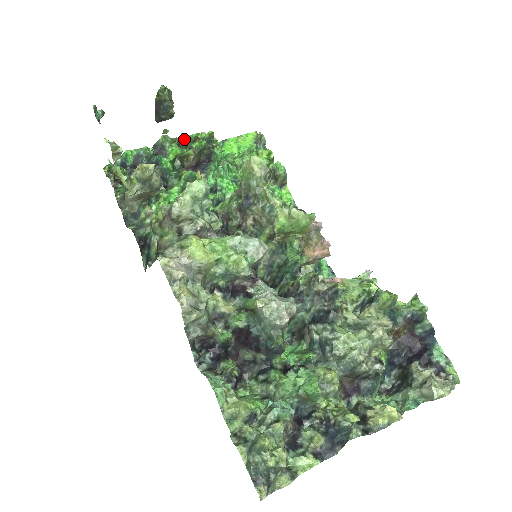
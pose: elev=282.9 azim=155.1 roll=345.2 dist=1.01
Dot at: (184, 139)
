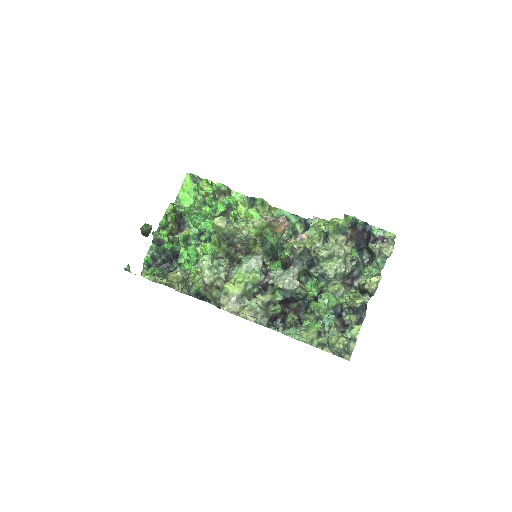
Dot at: (163, 225)
